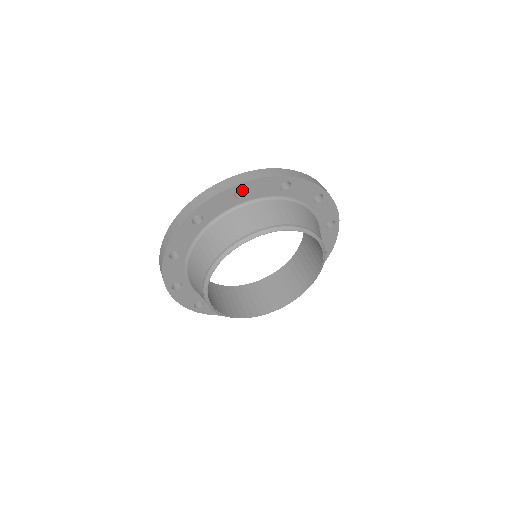
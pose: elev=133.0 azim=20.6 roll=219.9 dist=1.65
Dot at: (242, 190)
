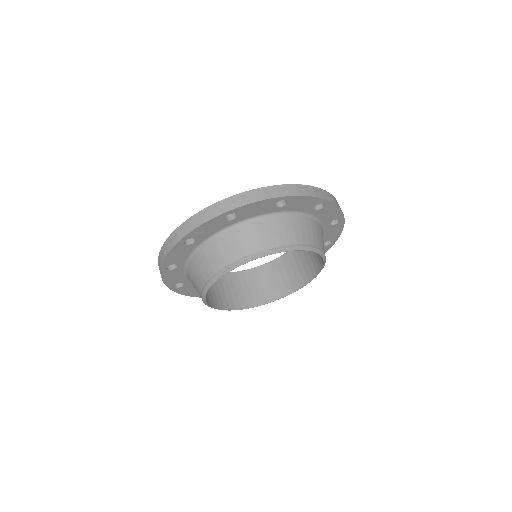
Dot at: occluded
